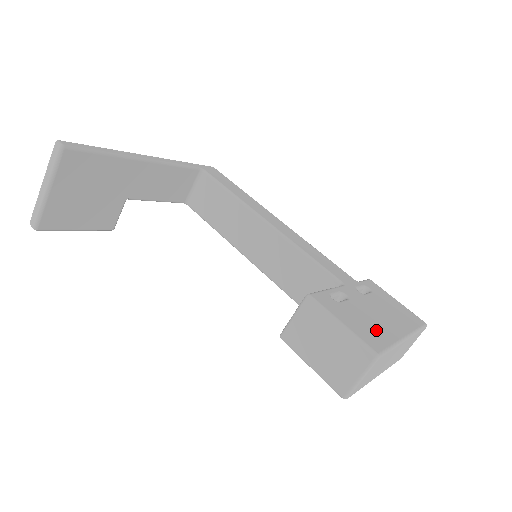
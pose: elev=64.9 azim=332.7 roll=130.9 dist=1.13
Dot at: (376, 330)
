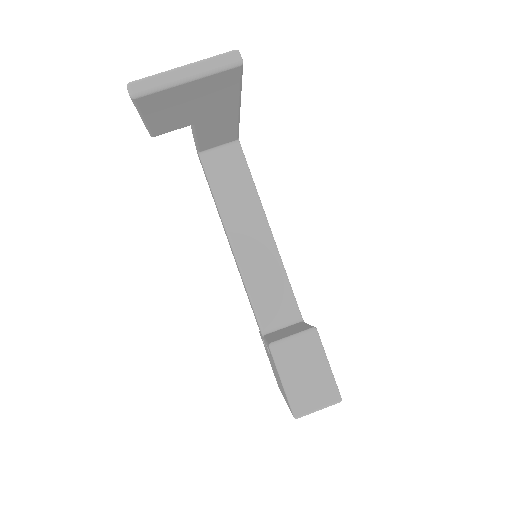
Dot at: occluded
